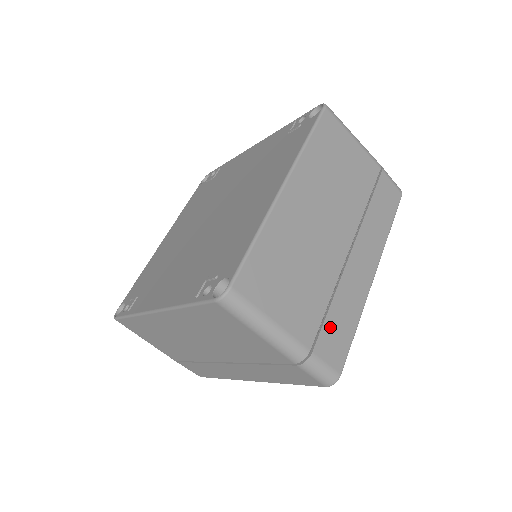
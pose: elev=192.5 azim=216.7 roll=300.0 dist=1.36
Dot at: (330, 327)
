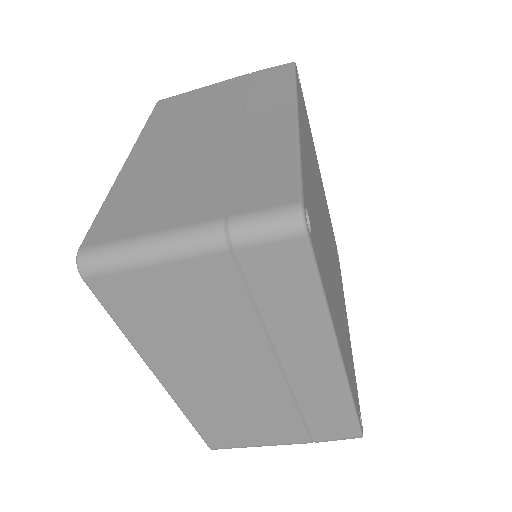
Dot at: (318, 423)
